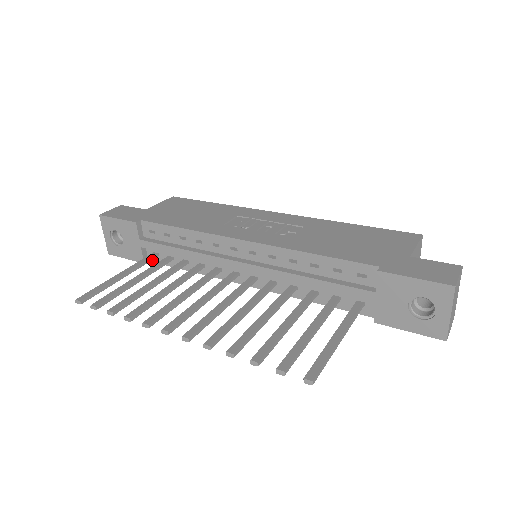
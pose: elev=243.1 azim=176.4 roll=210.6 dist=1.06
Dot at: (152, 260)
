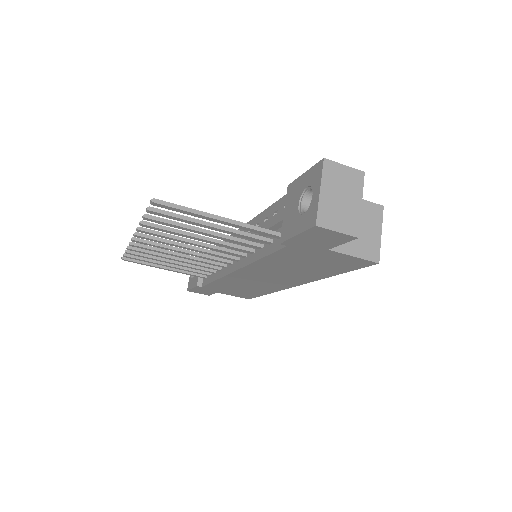
Dot at: (203, 285)
